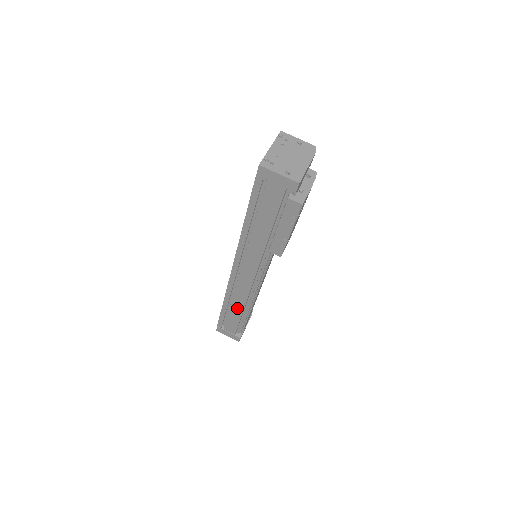
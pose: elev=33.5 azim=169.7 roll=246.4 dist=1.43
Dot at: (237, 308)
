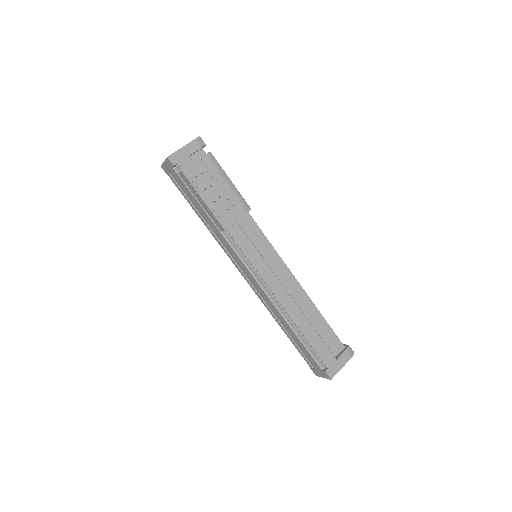
Dot at: (285, 324)
